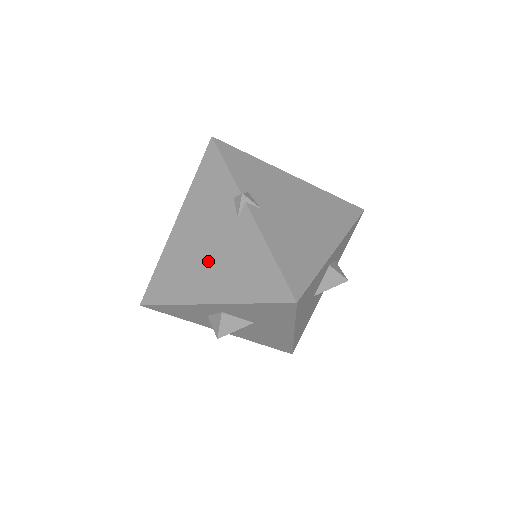
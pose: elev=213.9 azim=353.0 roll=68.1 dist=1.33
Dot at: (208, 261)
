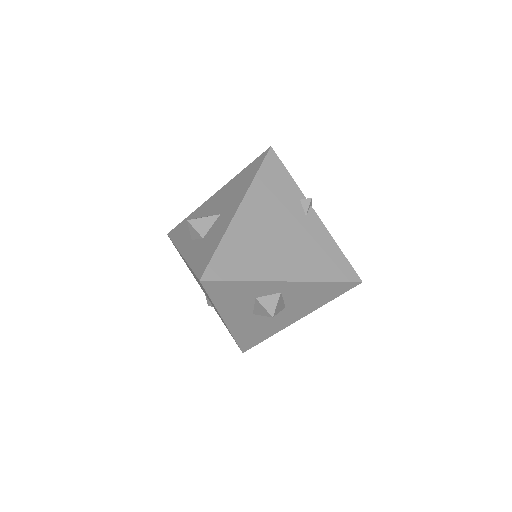
Dot at: (282, 245)
